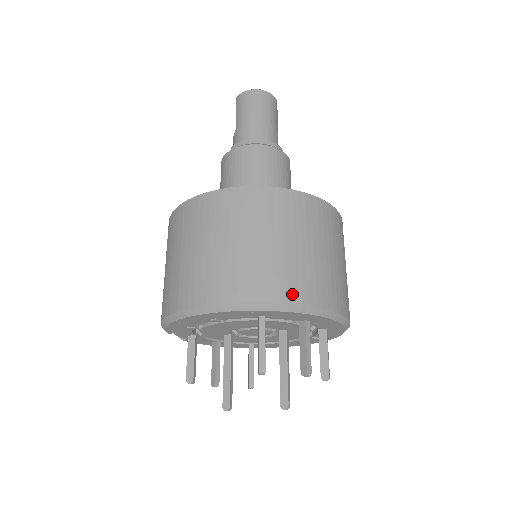
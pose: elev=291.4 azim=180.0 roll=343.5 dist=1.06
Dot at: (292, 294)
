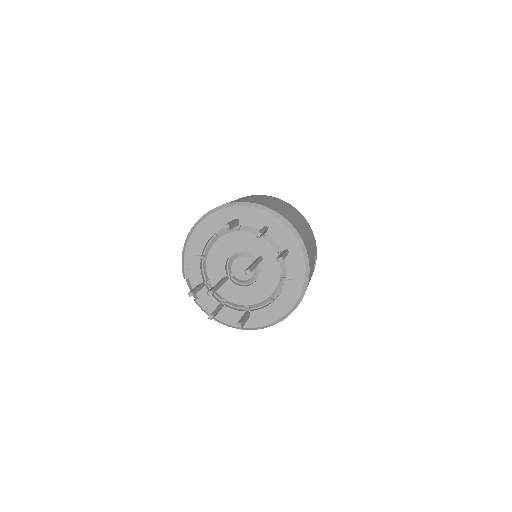
Dot at: (254, 202)
